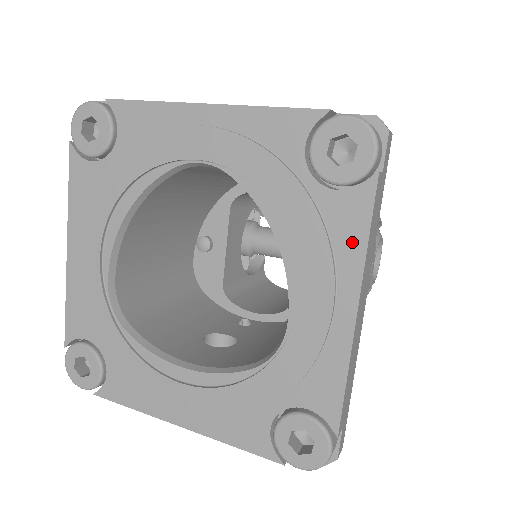
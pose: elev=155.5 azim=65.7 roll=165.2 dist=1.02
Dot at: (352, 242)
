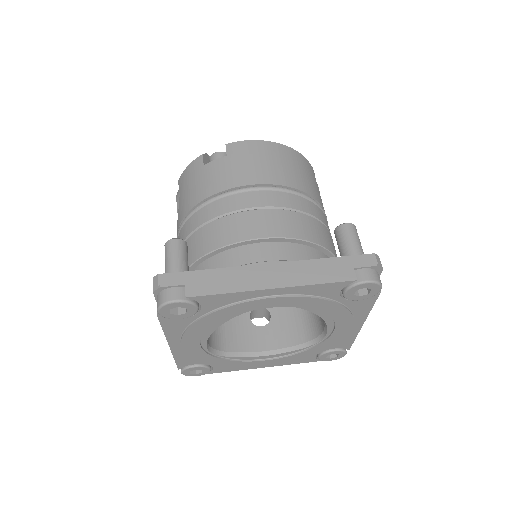
Dot at: (363, 311)
